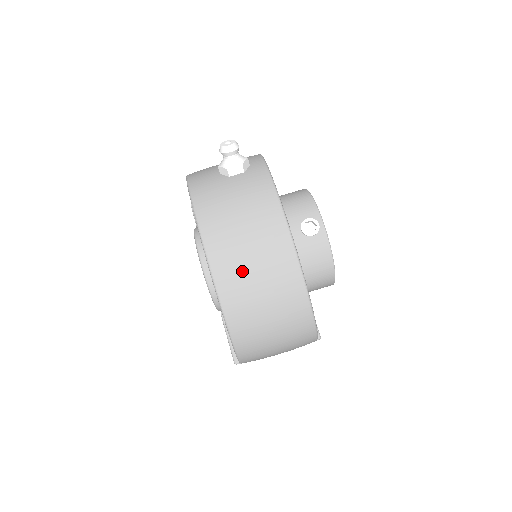
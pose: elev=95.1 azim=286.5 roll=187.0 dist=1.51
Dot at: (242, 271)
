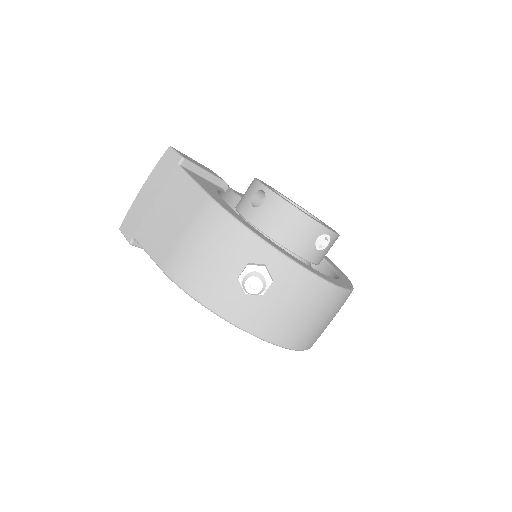
Dot at: (320, 331)
